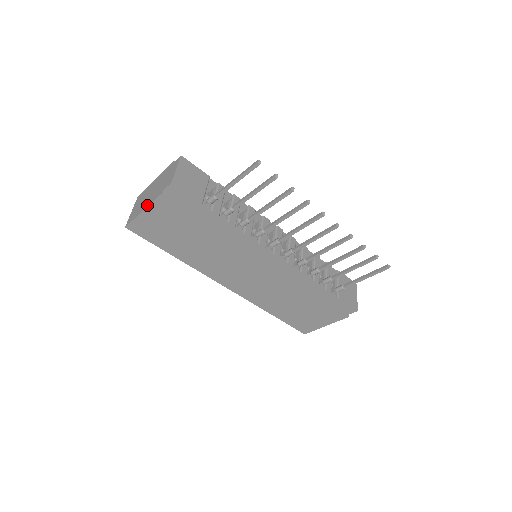
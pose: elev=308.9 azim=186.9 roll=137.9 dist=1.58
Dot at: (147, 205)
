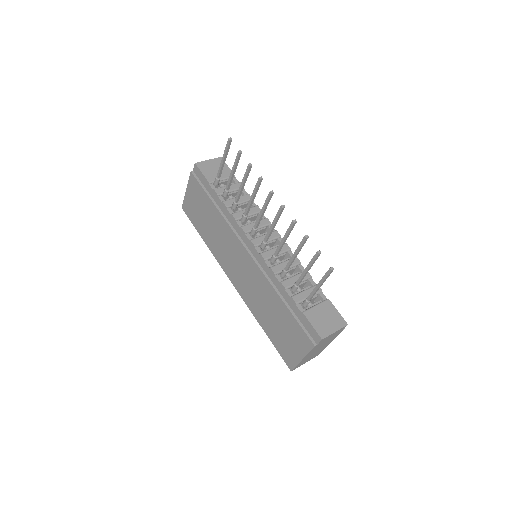
Dot at: (188, 186)
